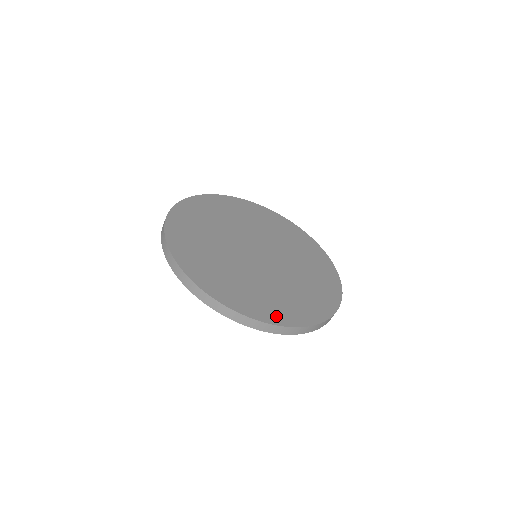
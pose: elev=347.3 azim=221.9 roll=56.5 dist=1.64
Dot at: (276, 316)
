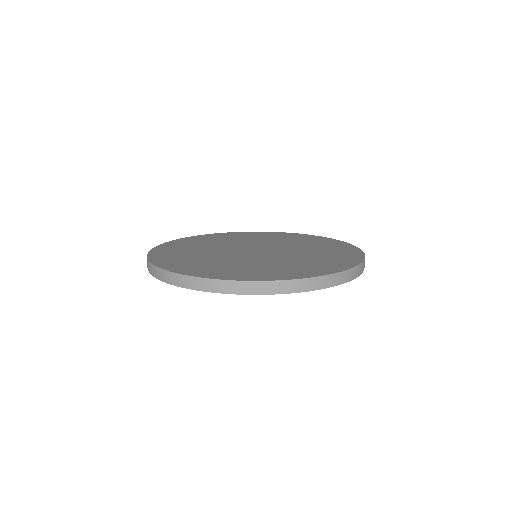
Dot at: (190, 271)
